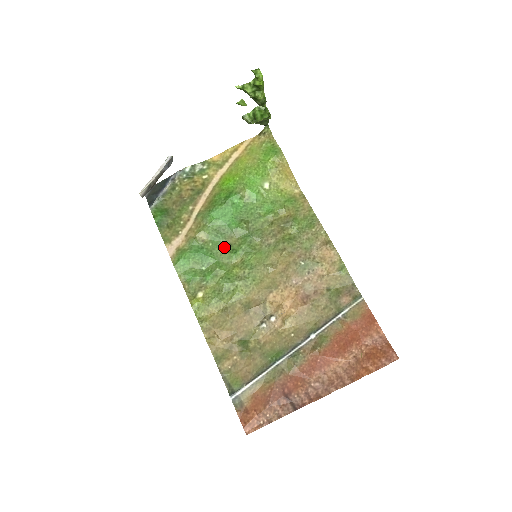
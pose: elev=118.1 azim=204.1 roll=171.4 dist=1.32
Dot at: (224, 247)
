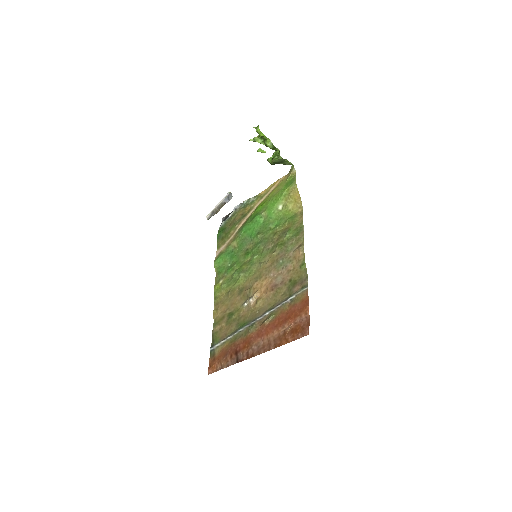
Dot at: (244, 251)
